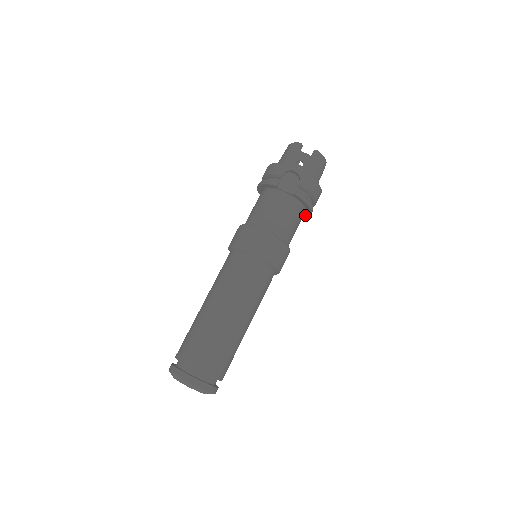
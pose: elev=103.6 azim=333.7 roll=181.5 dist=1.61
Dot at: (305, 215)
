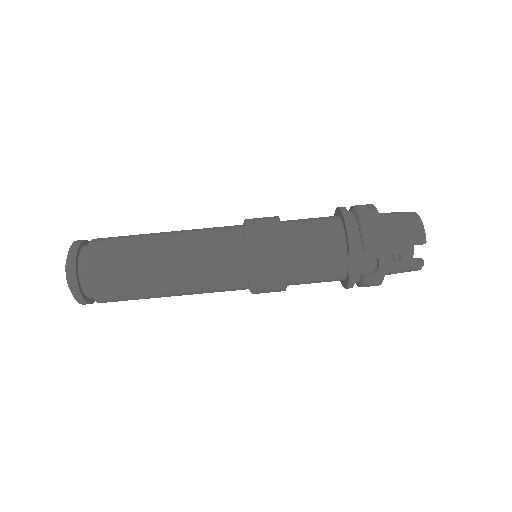
Dot at: occluded
